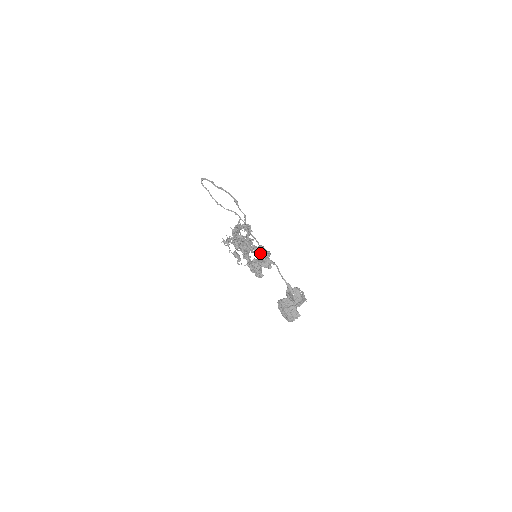
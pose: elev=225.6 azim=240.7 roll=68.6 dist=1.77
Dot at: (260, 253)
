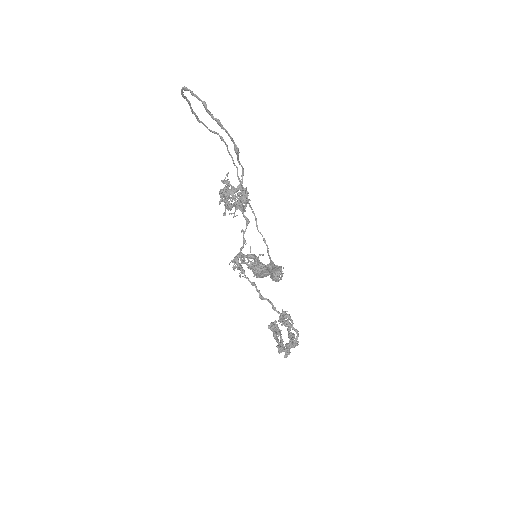
Dot at: (292, 340)
